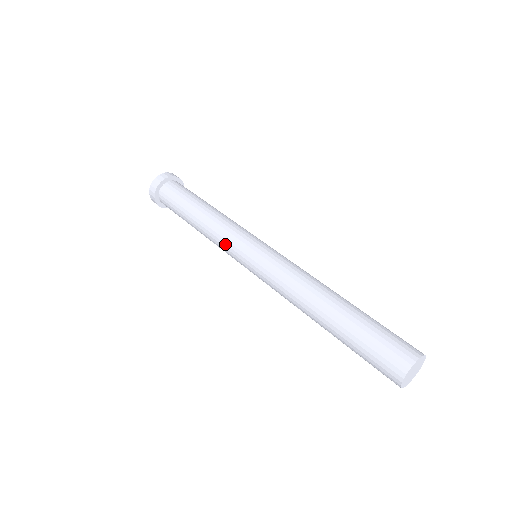
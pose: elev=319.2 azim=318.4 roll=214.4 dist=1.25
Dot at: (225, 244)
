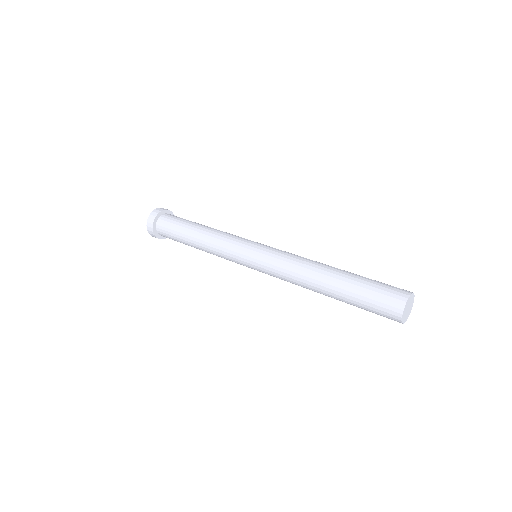
Dot at: (228, 256)
